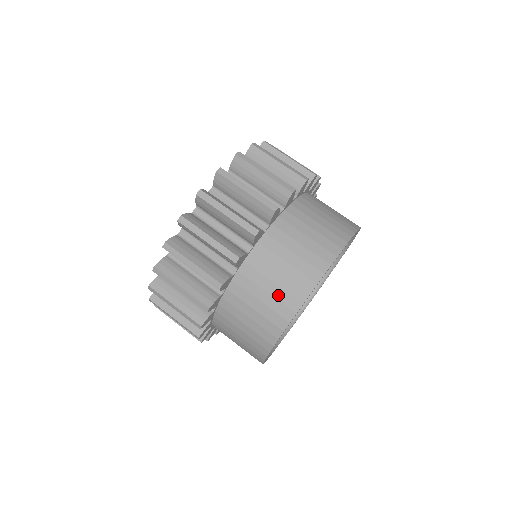
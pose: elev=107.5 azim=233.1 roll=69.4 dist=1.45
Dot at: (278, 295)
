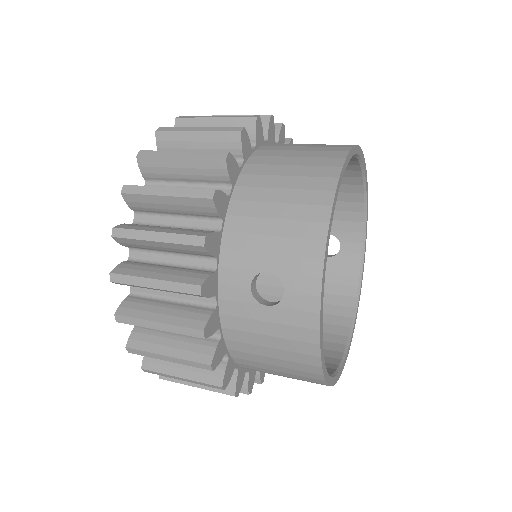
Dot at: (324, 144)
